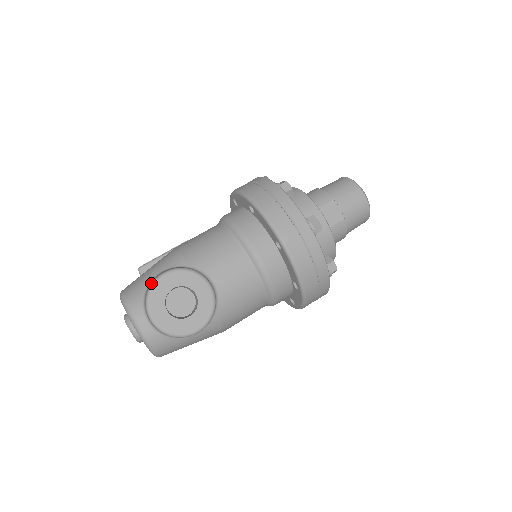
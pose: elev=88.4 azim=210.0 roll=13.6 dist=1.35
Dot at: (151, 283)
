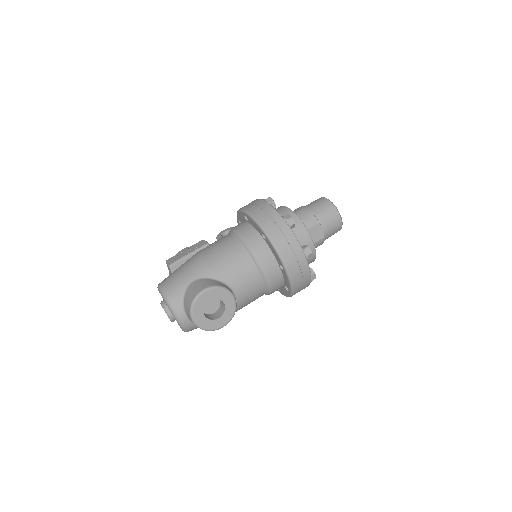
Dot at: (193, 296)
